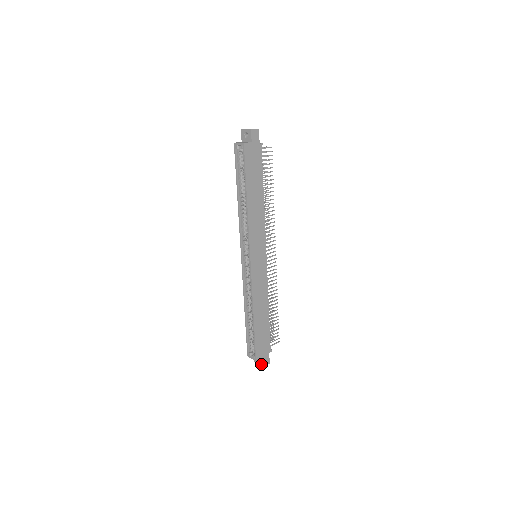
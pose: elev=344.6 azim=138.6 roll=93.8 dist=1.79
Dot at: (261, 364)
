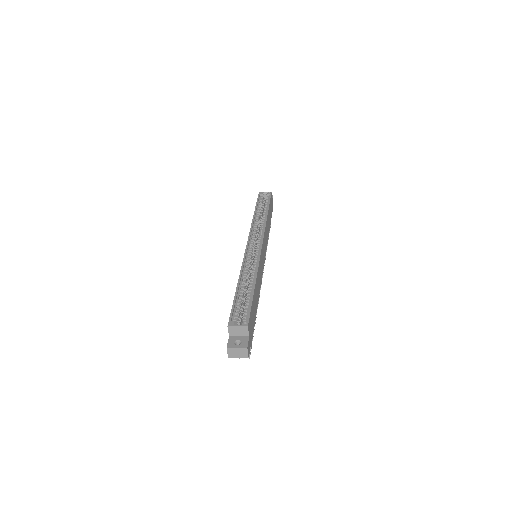
Dot at: (243, 345)
